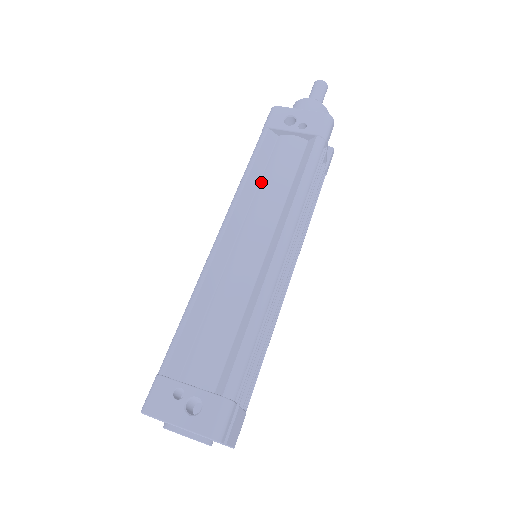
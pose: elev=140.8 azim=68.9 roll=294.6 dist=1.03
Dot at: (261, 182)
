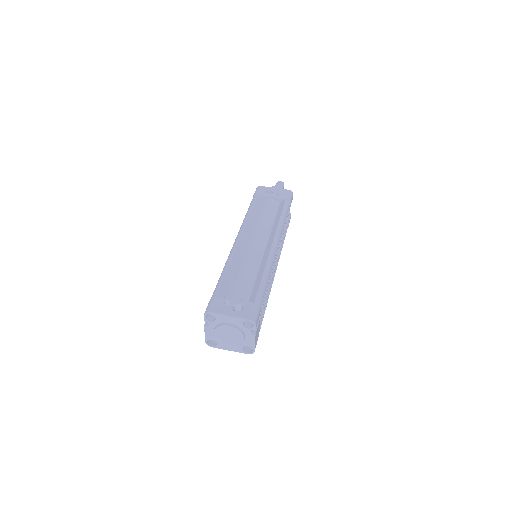
Dot at: (257, 218)
